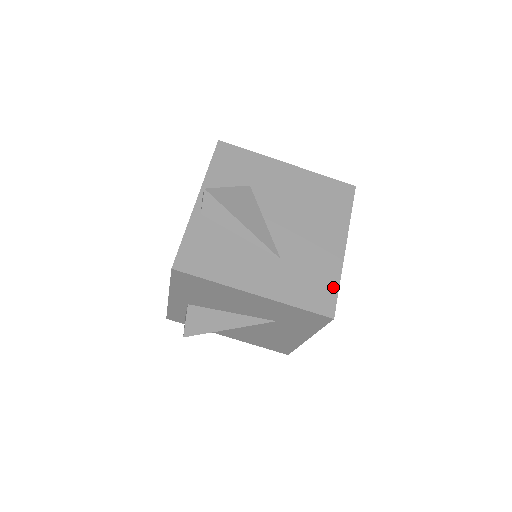
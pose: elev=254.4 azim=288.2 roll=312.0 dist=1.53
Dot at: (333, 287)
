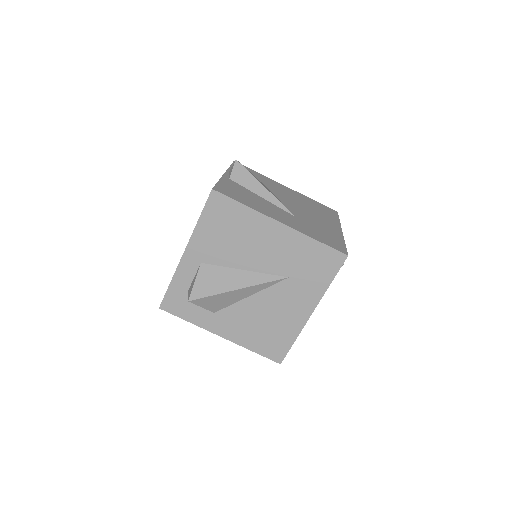
Dot at: (341, 242)
